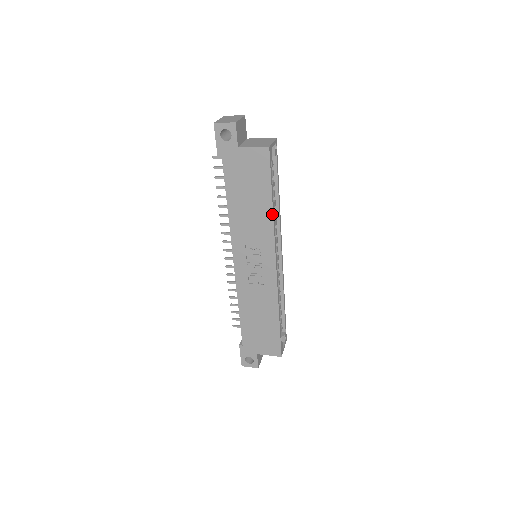
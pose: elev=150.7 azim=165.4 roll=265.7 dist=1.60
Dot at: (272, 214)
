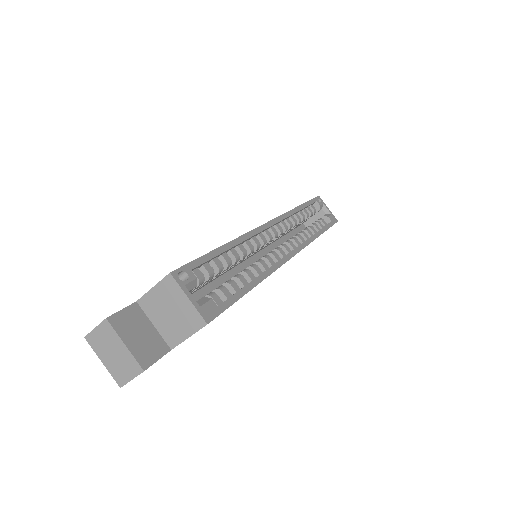
Dot at: occluded
